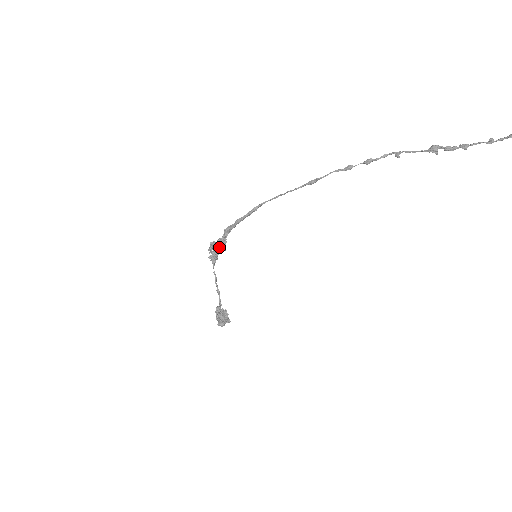
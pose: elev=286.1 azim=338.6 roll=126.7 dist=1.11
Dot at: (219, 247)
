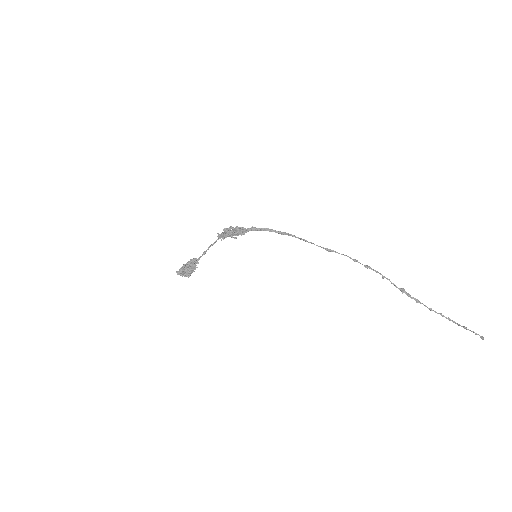
Dot at: (240, 230)
